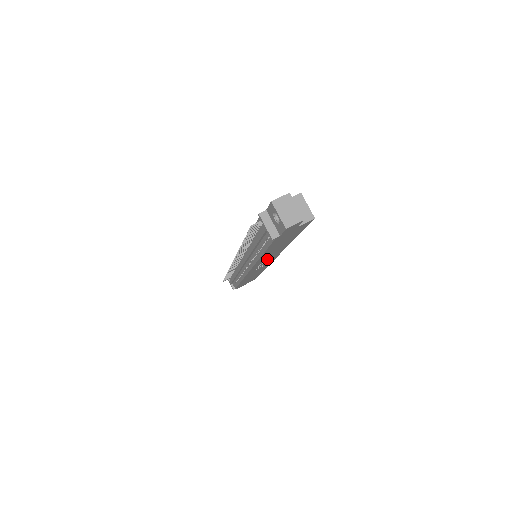
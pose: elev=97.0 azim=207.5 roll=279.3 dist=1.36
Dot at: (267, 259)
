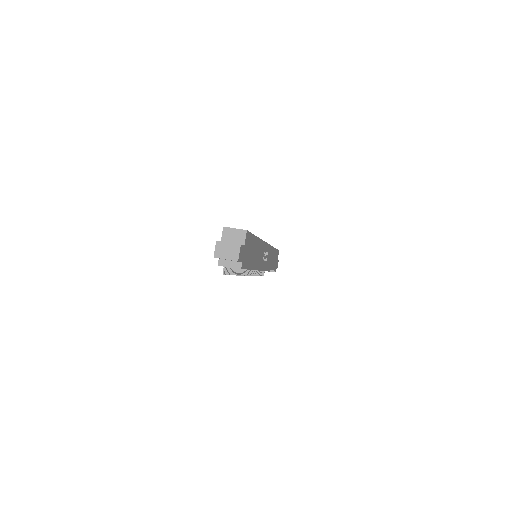
Dot at: (262, 255)
